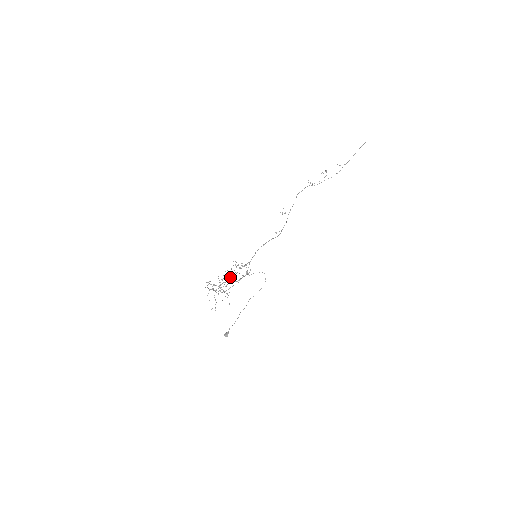
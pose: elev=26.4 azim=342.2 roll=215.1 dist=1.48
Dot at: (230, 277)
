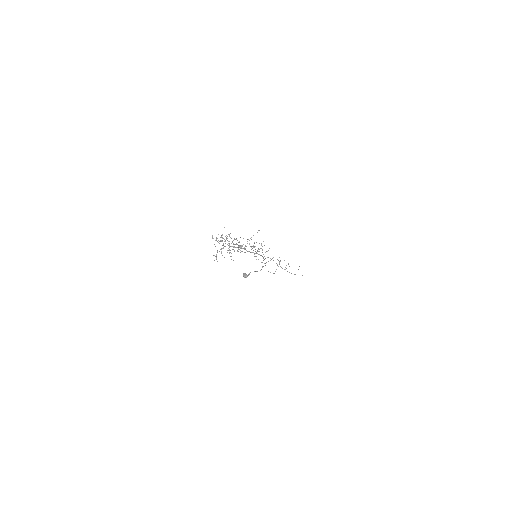
Dot at: occluded
